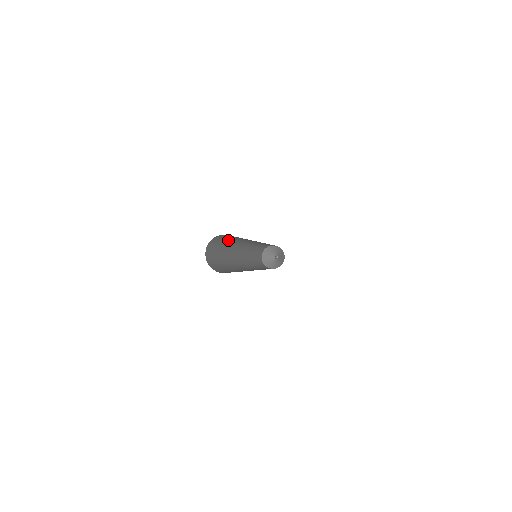
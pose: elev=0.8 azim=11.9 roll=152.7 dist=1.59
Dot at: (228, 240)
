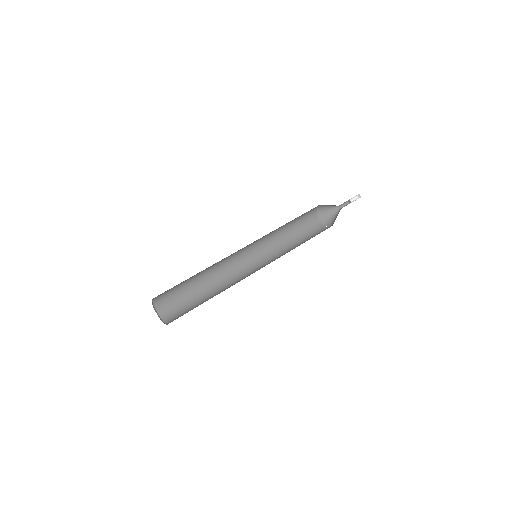
Dot at: (189, 278)
